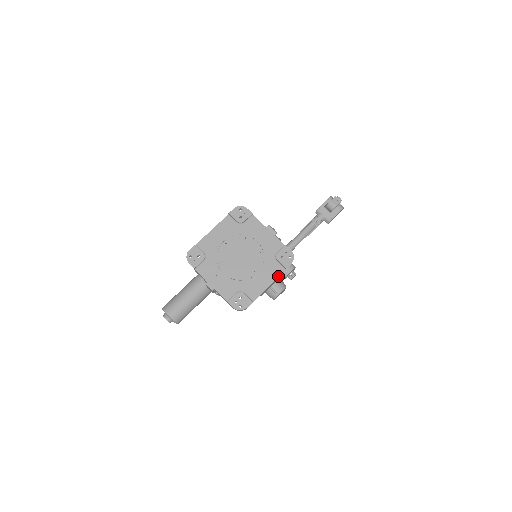
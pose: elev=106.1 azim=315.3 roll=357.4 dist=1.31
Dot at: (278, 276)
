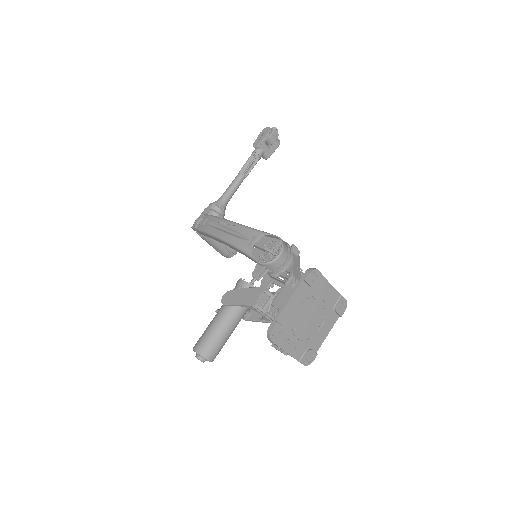
Dot at: occluded
